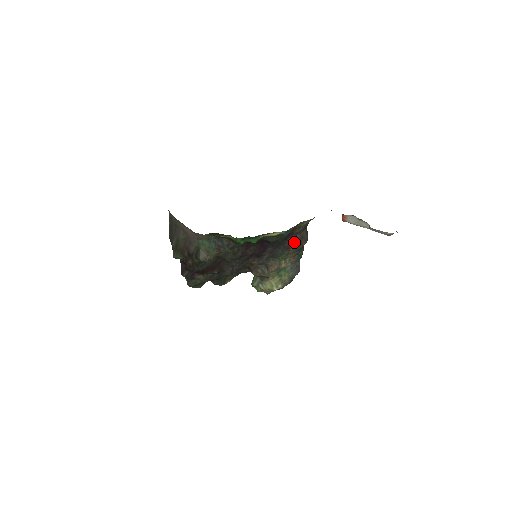
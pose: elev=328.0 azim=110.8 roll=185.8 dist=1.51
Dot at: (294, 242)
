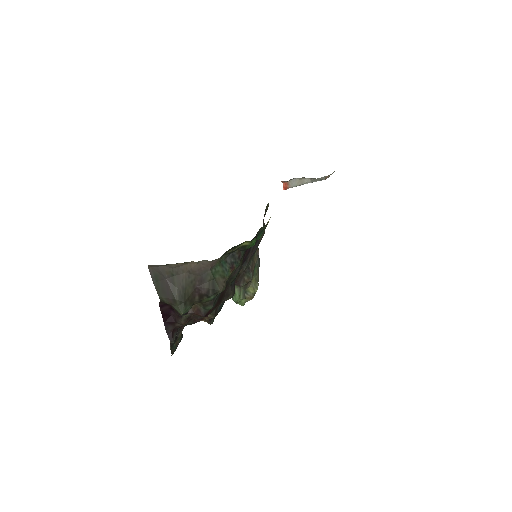
Dot at: occluded
